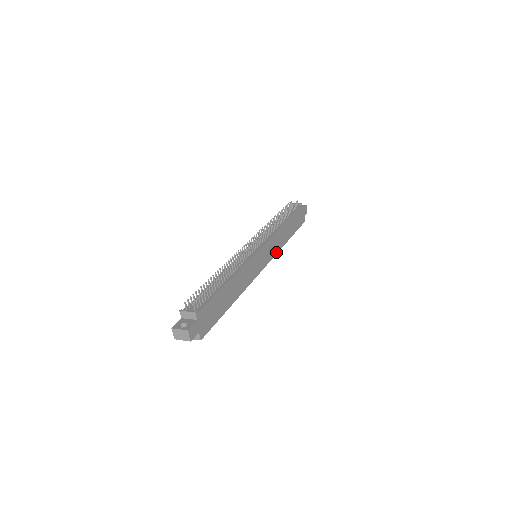
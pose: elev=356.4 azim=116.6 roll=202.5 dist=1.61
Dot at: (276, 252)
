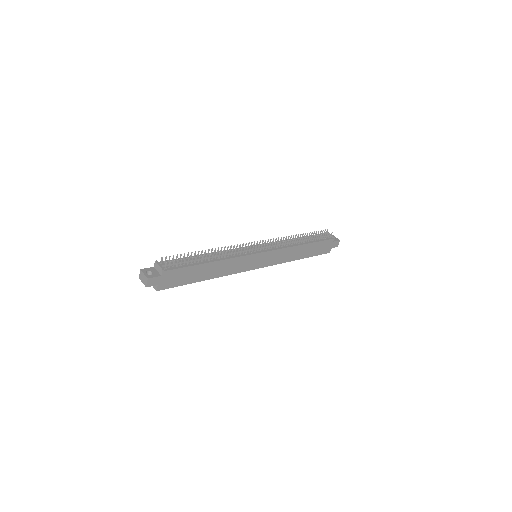
Dot at: (278, 263)
